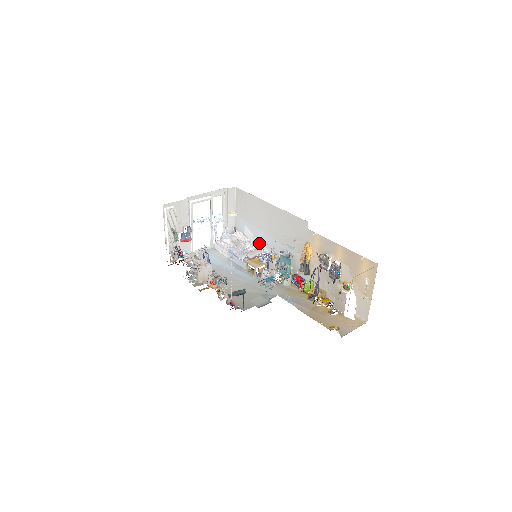
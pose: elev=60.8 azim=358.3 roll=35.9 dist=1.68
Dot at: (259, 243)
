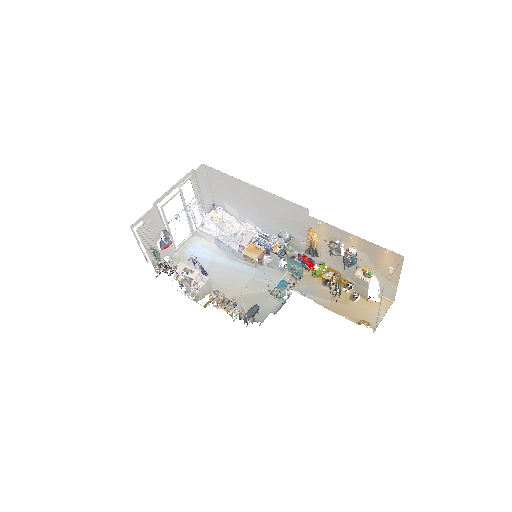
Dot at: (248, 221)
